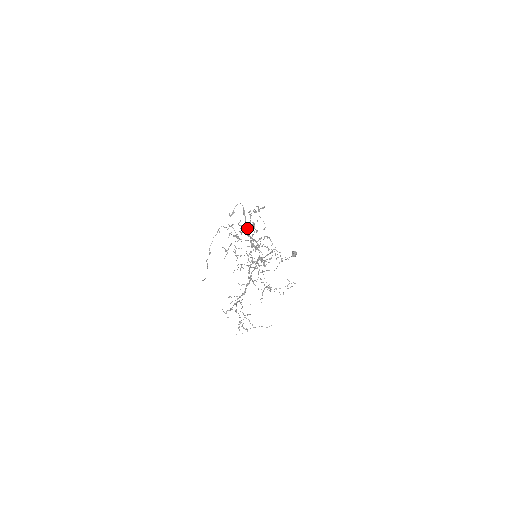
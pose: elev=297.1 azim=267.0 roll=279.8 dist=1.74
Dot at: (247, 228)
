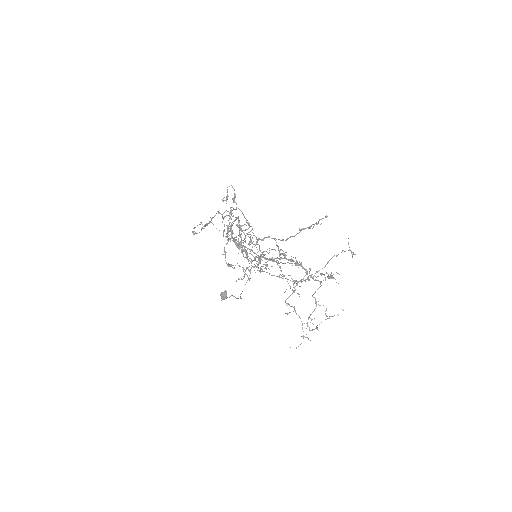
Dot at: occluded
